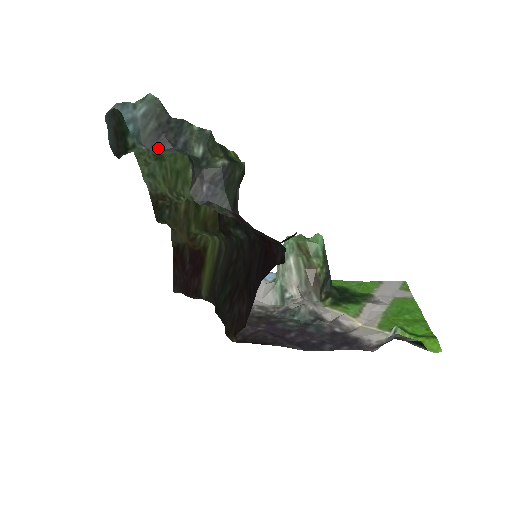
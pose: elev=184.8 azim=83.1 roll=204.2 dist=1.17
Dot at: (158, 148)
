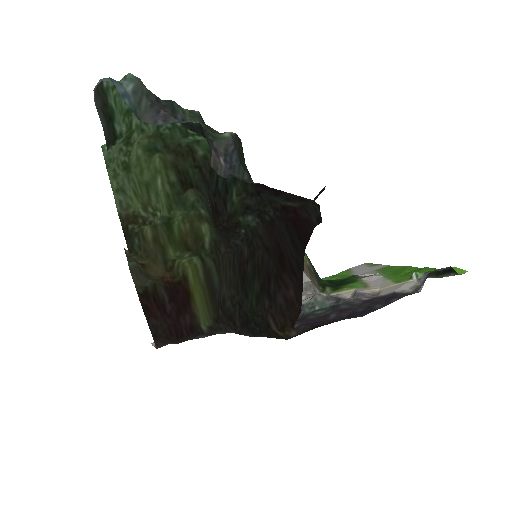
Dot at: (162, 123)
